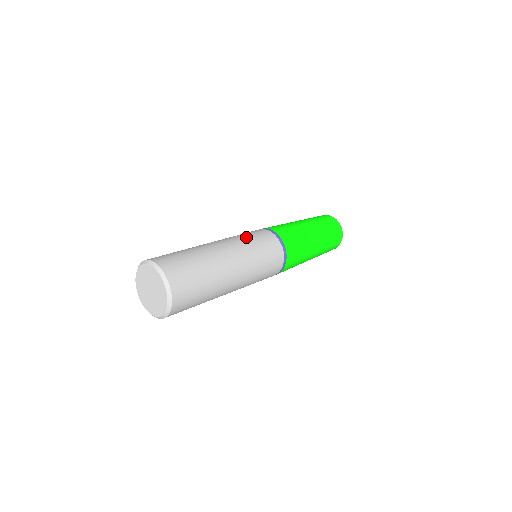
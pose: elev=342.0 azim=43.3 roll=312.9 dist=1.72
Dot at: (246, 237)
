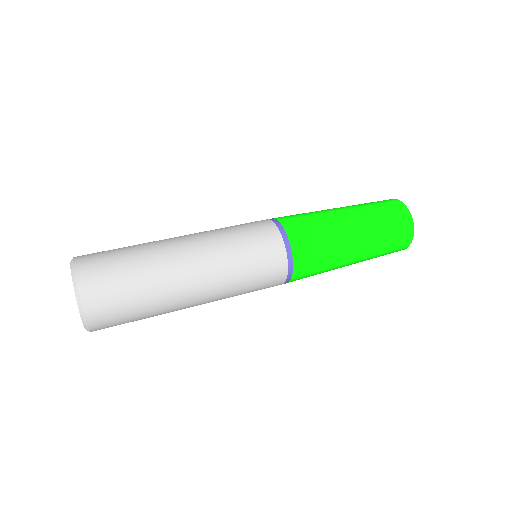
Dot at: (238, 249)
